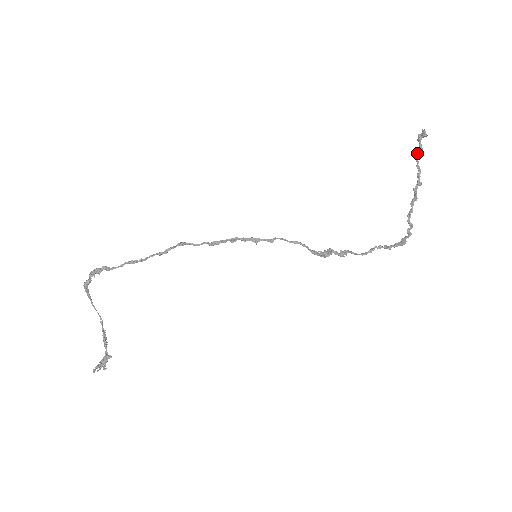
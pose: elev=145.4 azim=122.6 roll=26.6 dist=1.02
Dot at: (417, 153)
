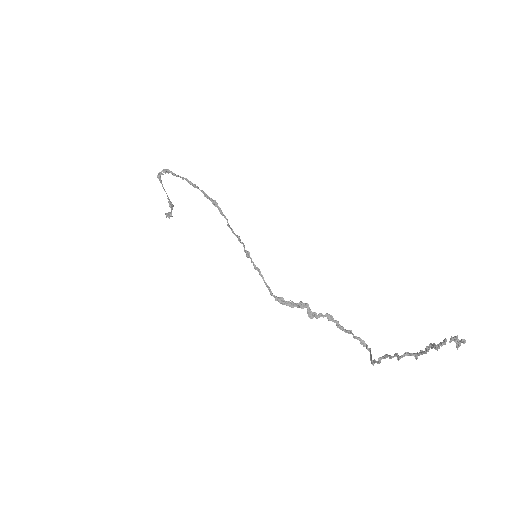
Dot at: occluded
